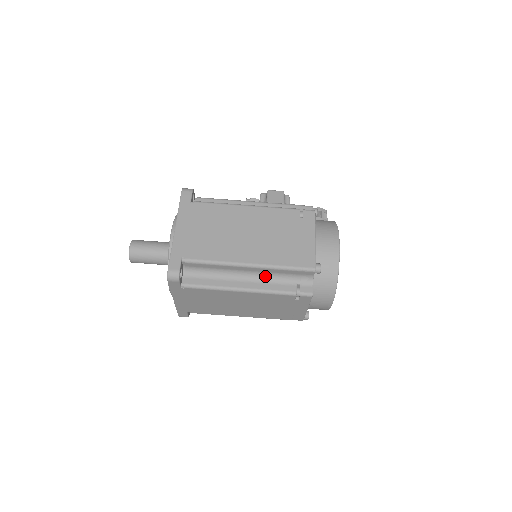
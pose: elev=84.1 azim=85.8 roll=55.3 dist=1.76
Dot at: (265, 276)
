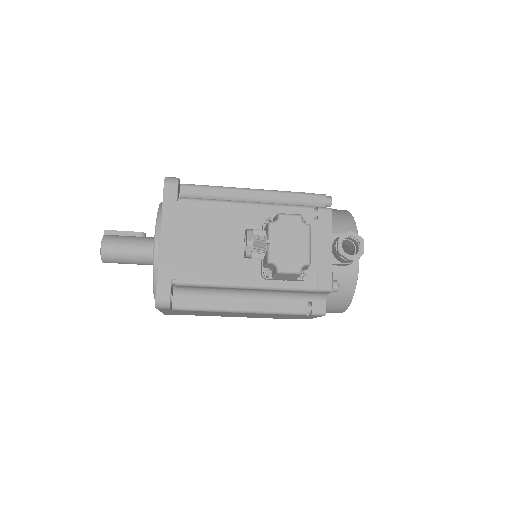
Dot at: occluded
